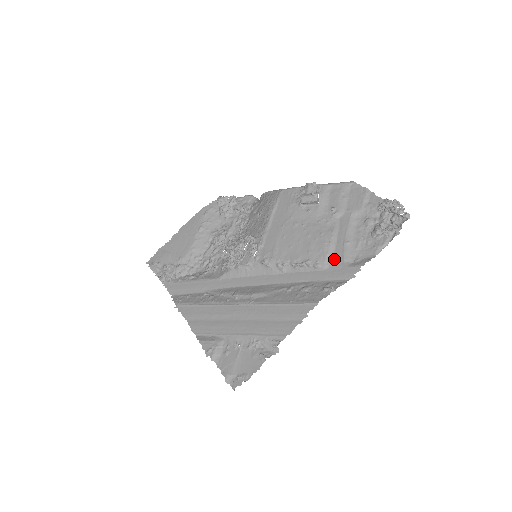
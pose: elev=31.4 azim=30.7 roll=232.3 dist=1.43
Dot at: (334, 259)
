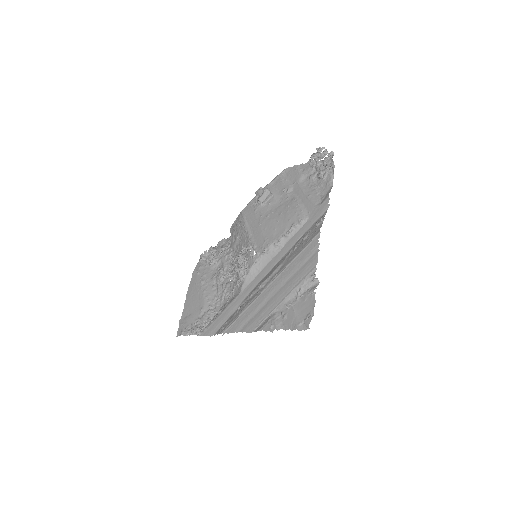
Dot at: (308, 210)
